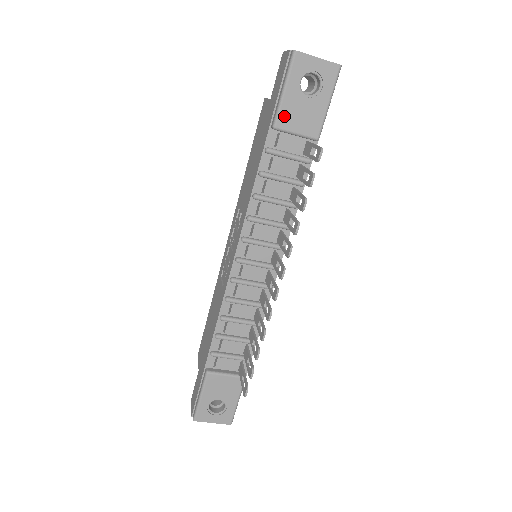
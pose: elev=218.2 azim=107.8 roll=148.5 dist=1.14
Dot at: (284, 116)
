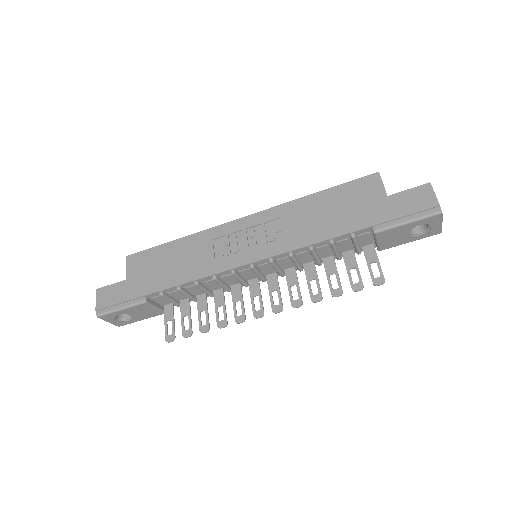
Dot at: (387, 232)
